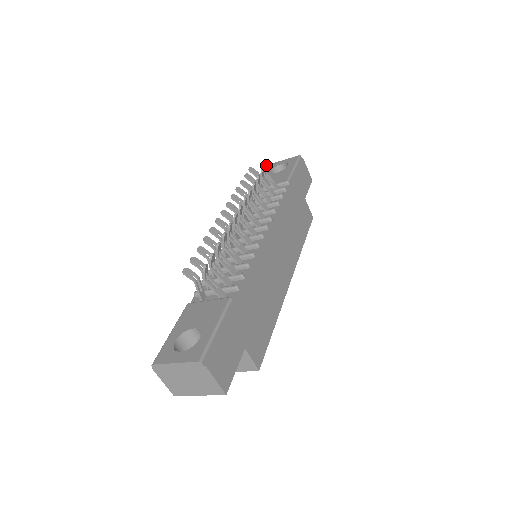
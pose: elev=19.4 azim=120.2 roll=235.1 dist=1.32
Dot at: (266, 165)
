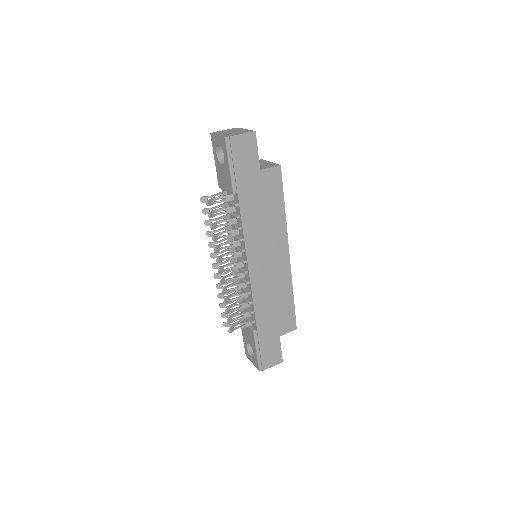
Dot at: (208, 205)
